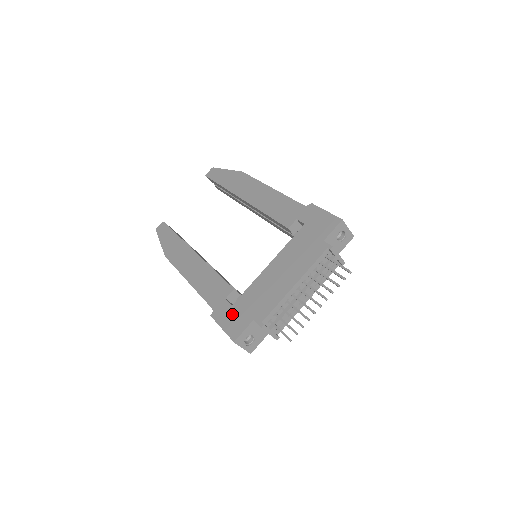
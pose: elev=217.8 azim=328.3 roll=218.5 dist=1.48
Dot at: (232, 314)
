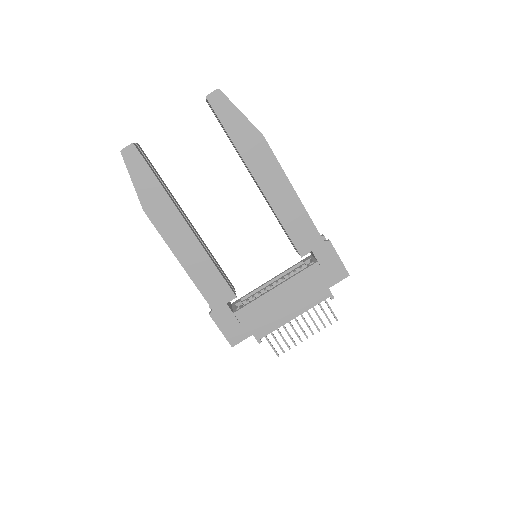
Dot at: (233, 322)
